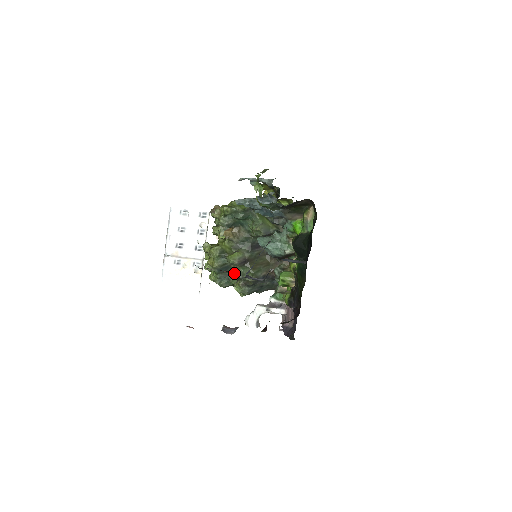
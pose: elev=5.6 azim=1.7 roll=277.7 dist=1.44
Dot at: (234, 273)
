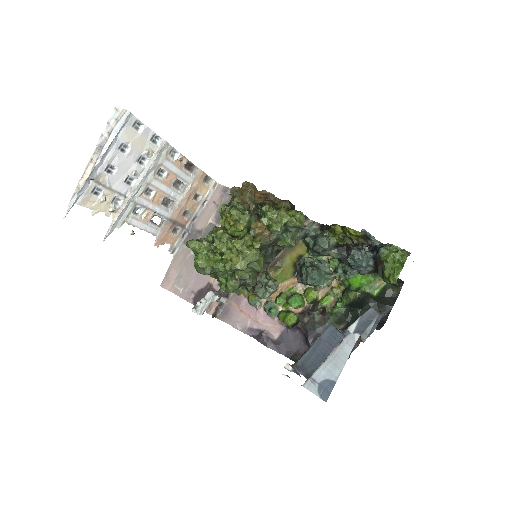
Dot at: (242, 274)
